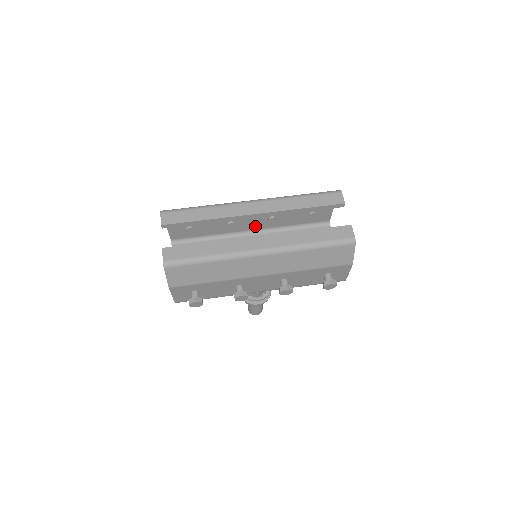
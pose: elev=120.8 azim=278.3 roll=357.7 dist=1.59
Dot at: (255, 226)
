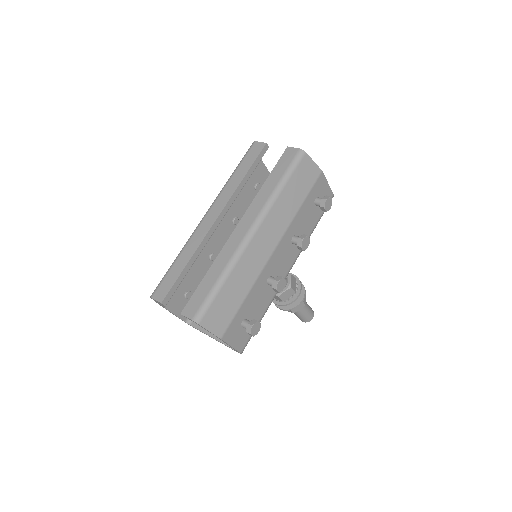
Dot at: occluded
